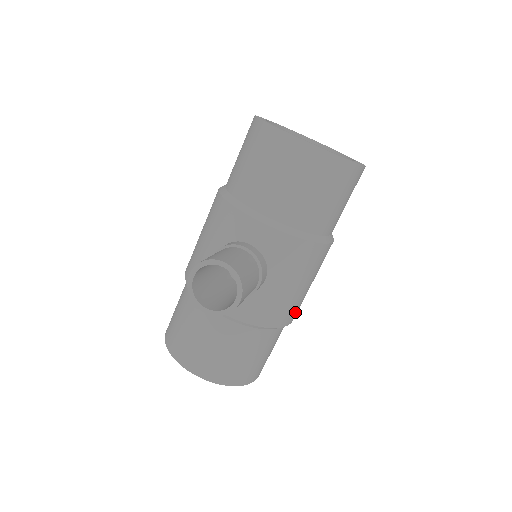
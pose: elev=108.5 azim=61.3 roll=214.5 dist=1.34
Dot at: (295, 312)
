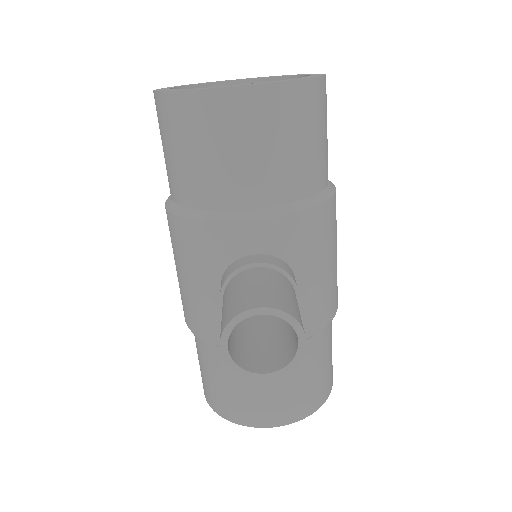
Dot at: (337, 289)
